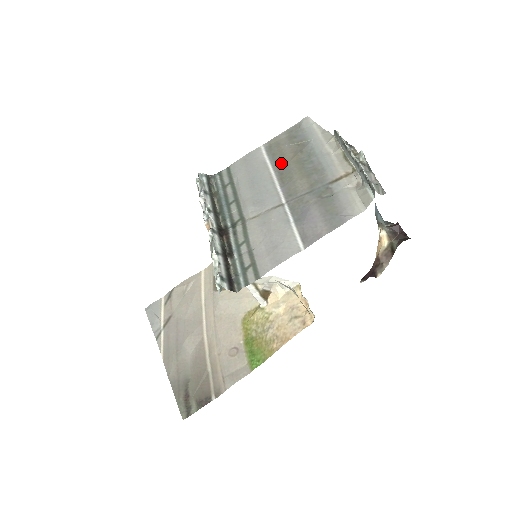
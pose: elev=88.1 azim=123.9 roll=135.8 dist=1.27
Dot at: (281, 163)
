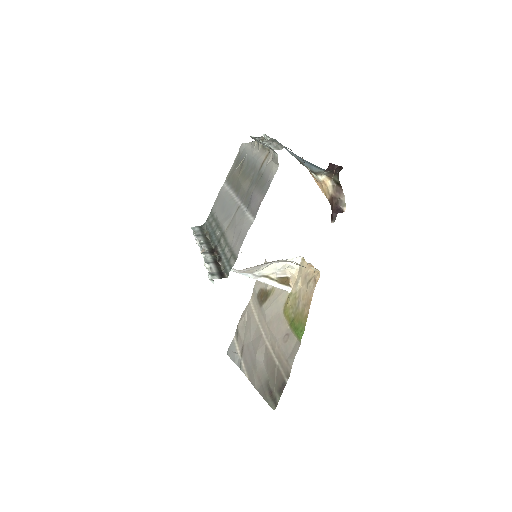
Dot at: (234, 183)
